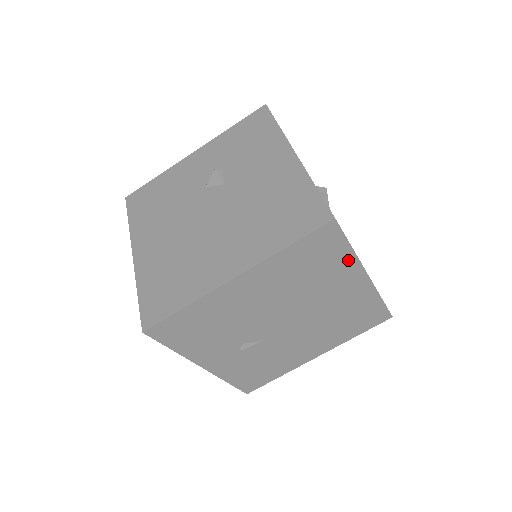
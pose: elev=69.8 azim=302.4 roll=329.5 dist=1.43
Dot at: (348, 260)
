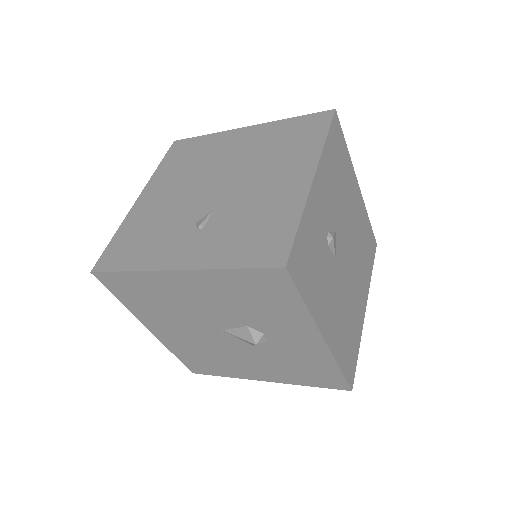
Dot at: (214, 138)
